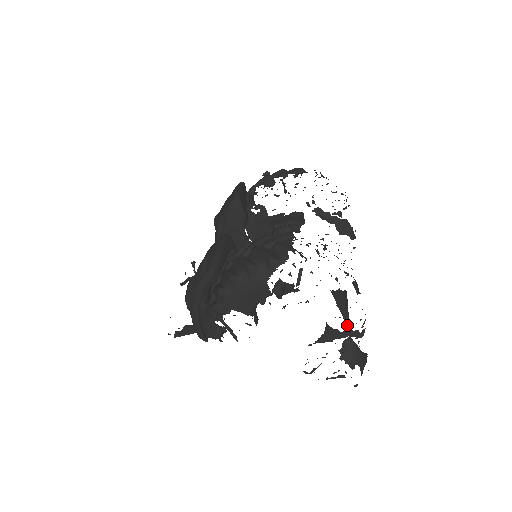
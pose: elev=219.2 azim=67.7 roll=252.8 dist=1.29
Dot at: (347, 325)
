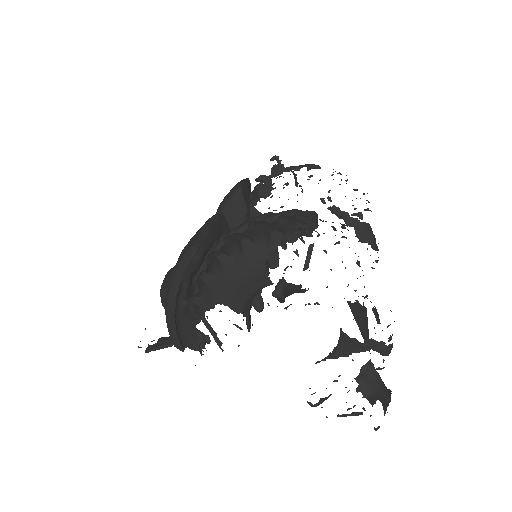
Dot at: occluded
